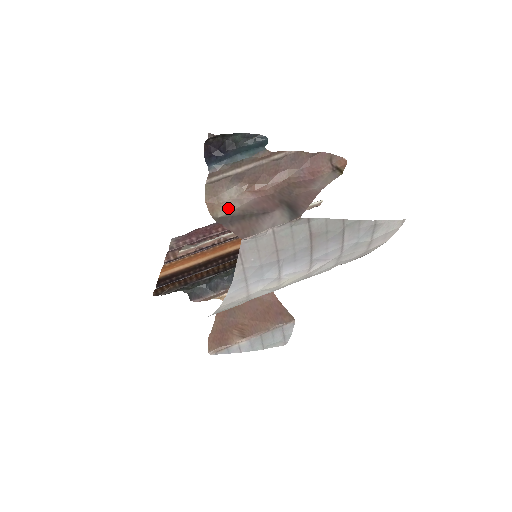
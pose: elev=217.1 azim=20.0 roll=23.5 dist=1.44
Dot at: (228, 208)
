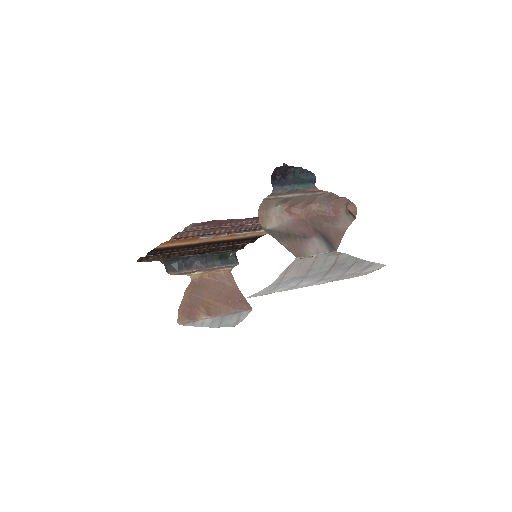
Dot at: (274, 223)
